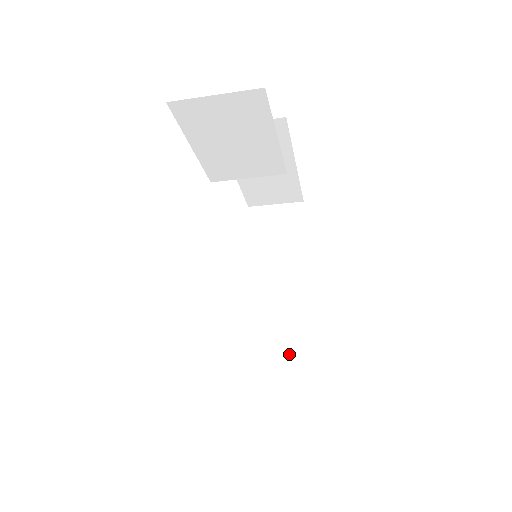
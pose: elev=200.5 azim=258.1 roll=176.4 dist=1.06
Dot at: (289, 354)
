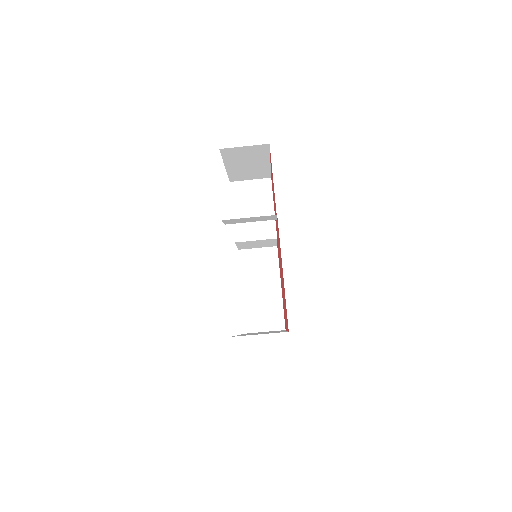
Dot at: occluded
